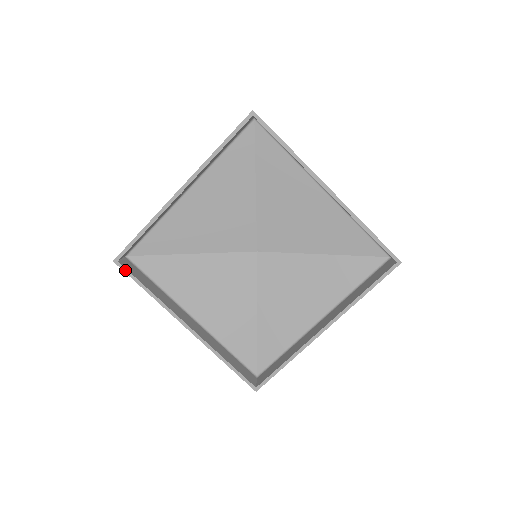
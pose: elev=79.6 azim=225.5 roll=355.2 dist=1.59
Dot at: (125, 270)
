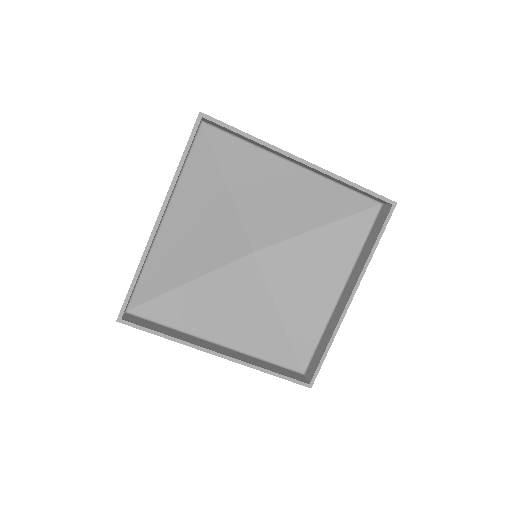
Dot at: (132, 325)
